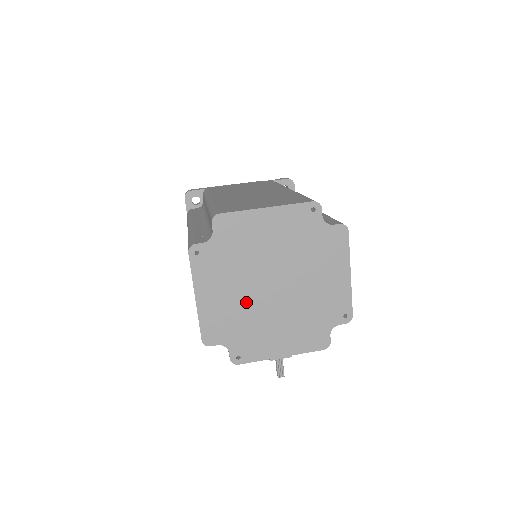
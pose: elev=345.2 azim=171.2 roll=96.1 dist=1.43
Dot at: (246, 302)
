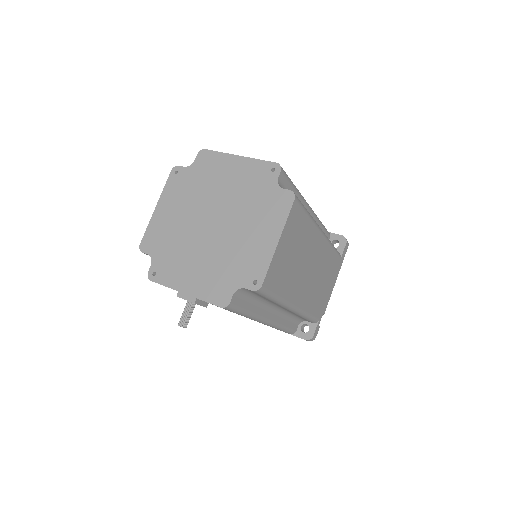
Dot at: (186, 227)
